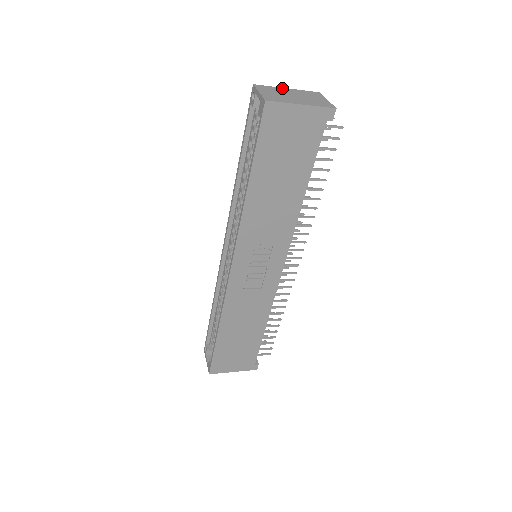
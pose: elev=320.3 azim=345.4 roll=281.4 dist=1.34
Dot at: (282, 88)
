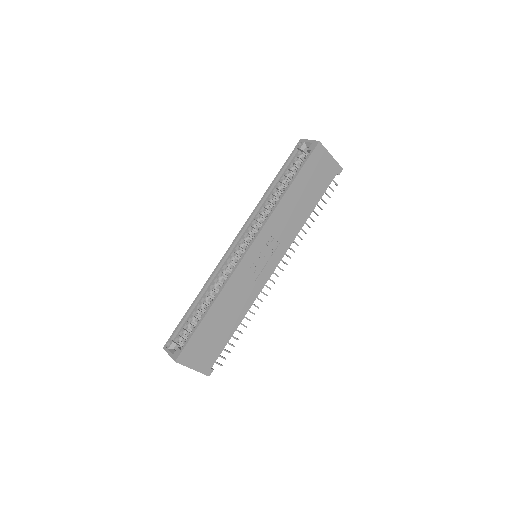
Dot at: occluded
